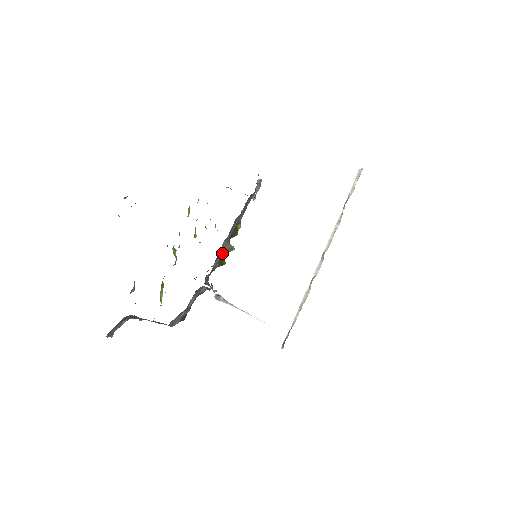
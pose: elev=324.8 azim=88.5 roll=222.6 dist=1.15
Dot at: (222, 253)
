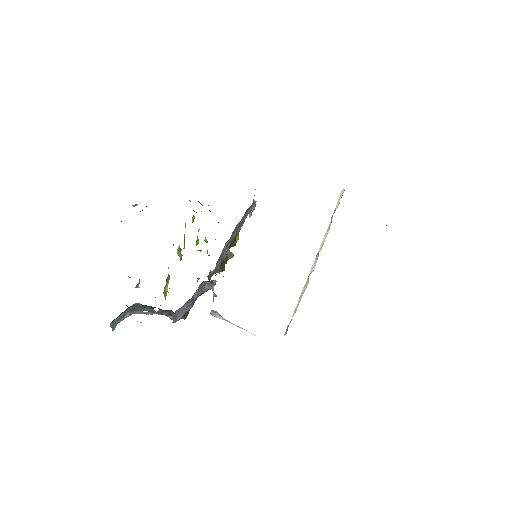
Dot at: (223, 257)
